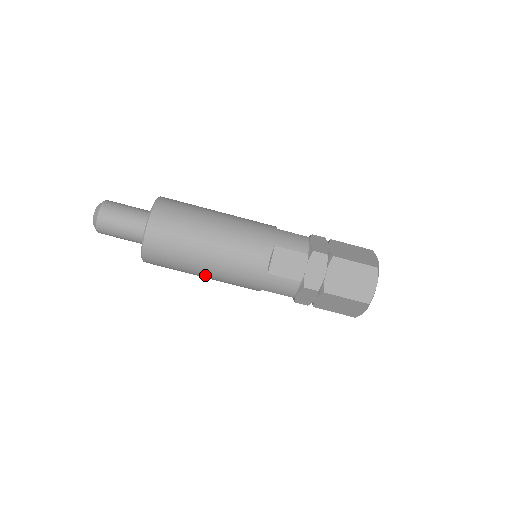
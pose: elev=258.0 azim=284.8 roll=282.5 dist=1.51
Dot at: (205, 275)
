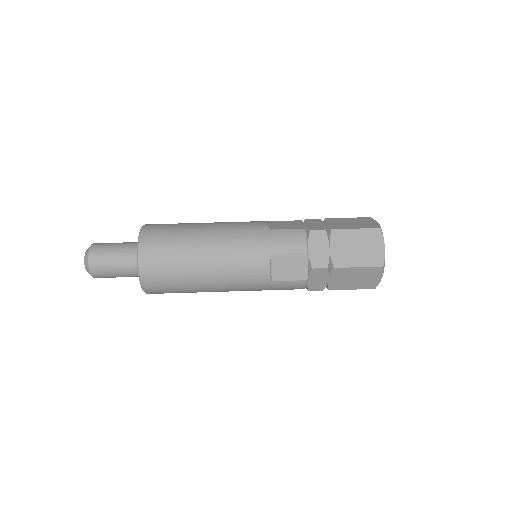
Dot at: (208, 256)
